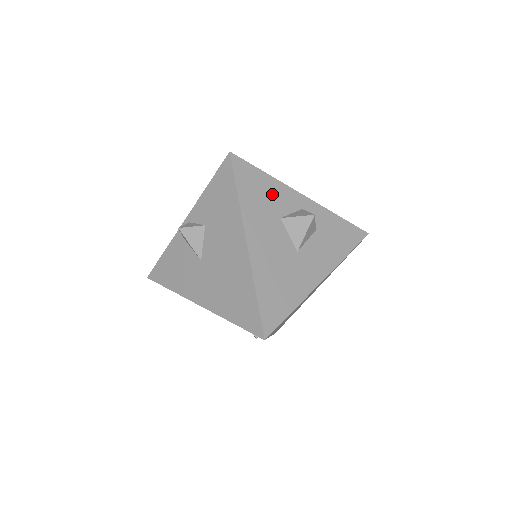
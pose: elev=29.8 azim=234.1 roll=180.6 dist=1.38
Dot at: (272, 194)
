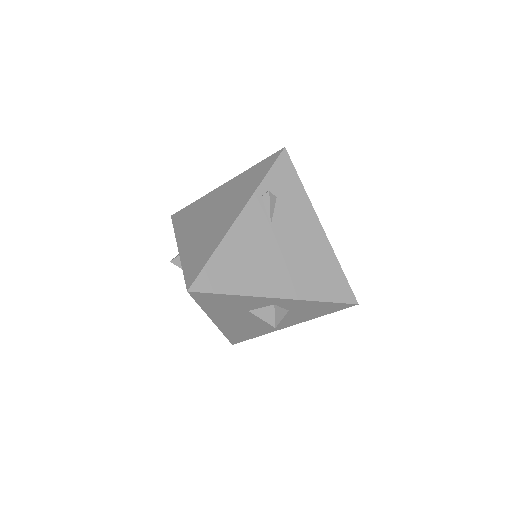
Dot at: (239, 303)
